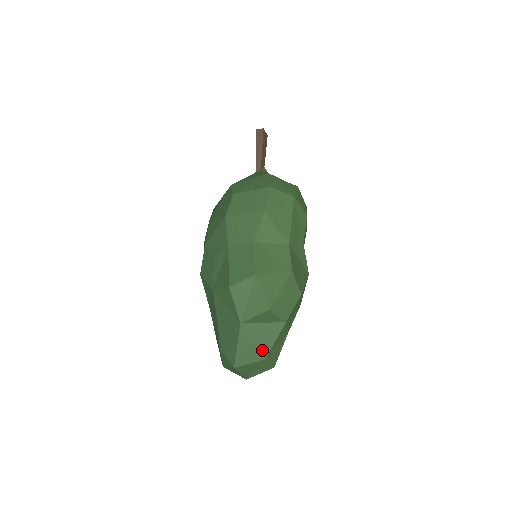
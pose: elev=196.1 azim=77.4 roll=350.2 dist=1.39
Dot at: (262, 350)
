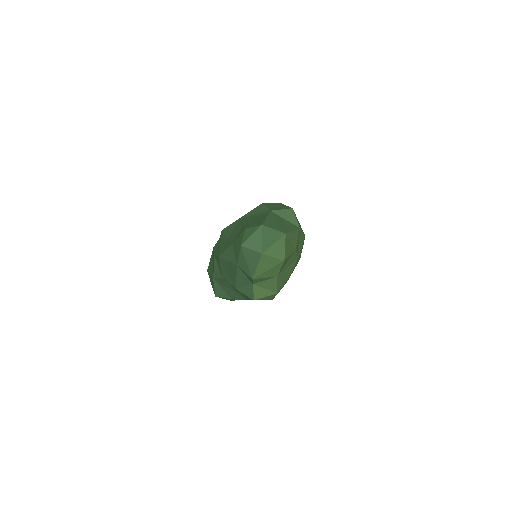
Dot at: (283, 229)
